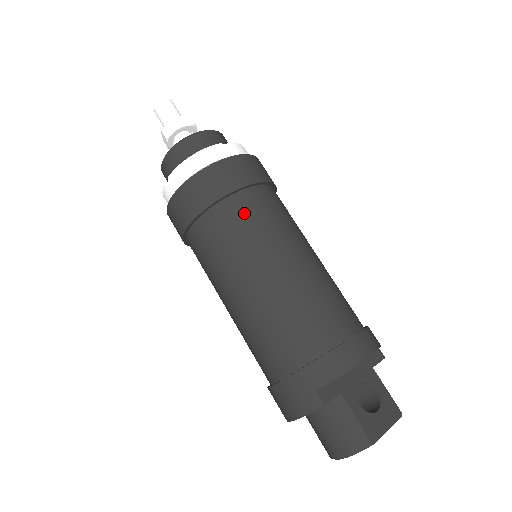
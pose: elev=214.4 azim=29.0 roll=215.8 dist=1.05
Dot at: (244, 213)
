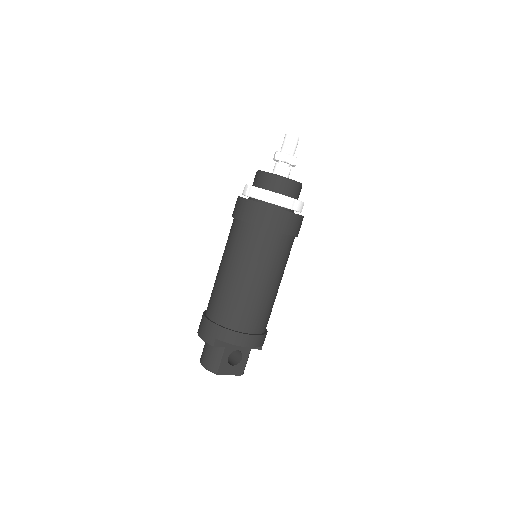
Dot at: (264, 243)
